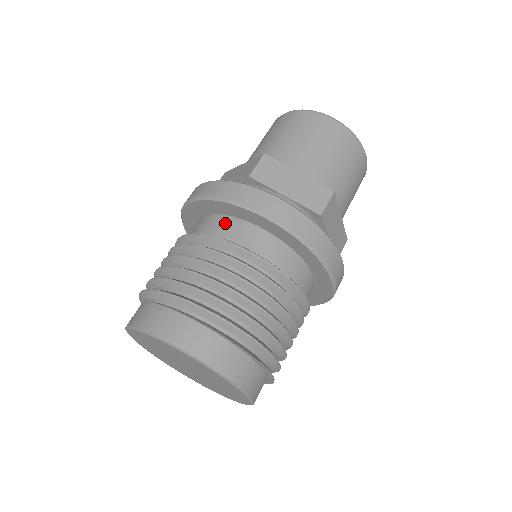
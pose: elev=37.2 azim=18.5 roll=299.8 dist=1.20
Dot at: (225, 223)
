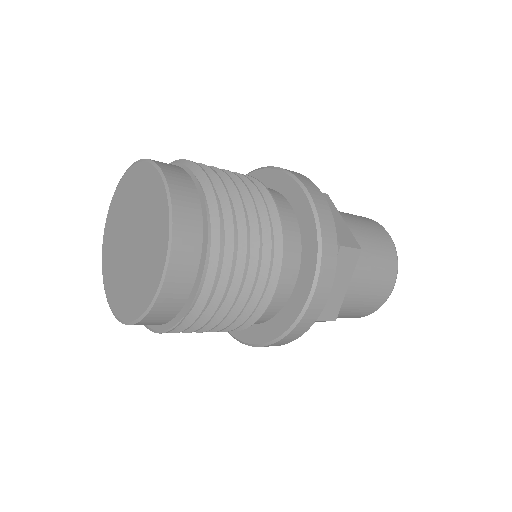
Dot at: occluded
